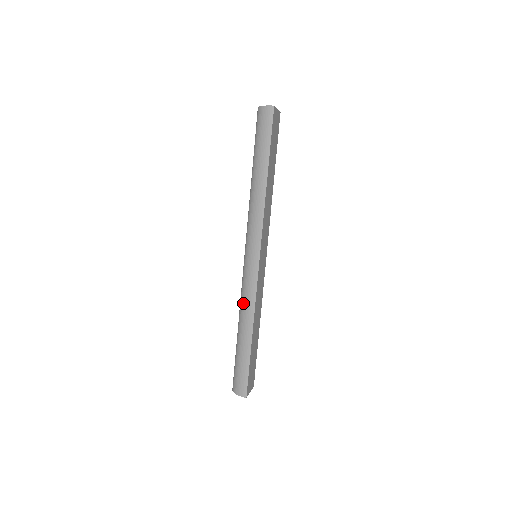
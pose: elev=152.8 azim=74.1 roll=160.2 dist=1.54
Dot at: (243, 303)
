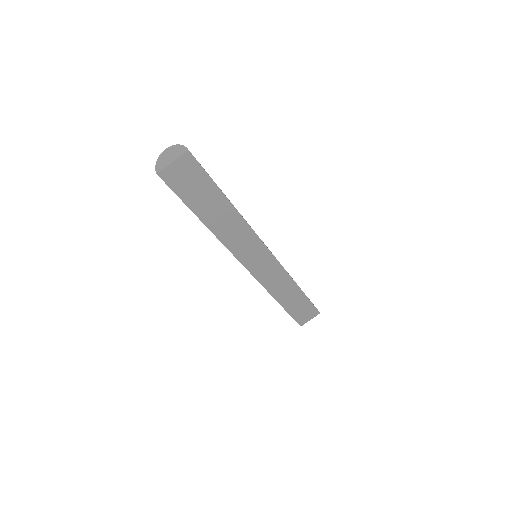
Dot at: occluded
